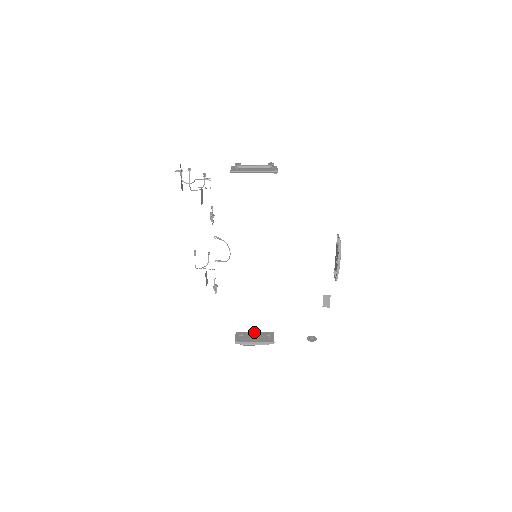
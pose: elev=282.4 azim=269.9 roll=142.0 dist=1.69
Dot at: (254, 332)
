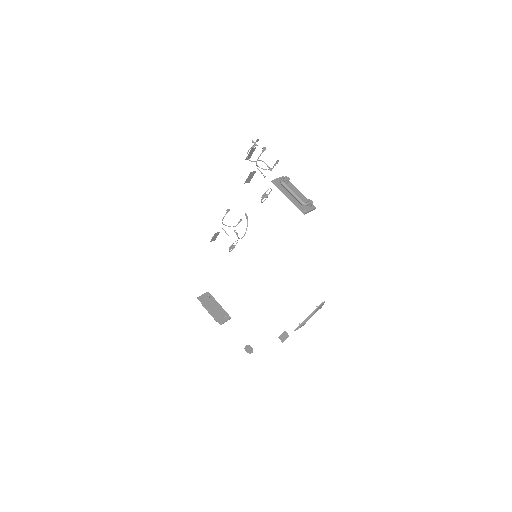
Dot at: (219, 304)
